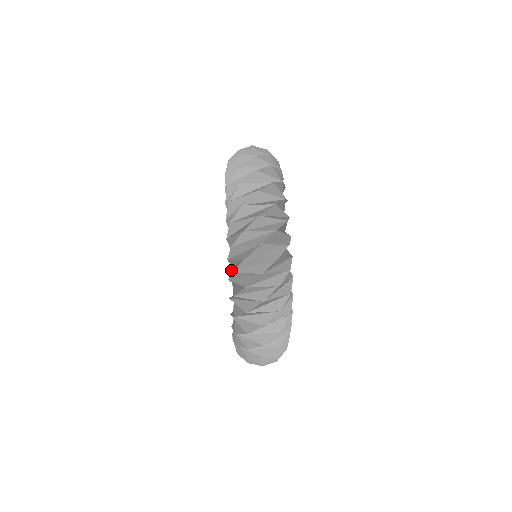
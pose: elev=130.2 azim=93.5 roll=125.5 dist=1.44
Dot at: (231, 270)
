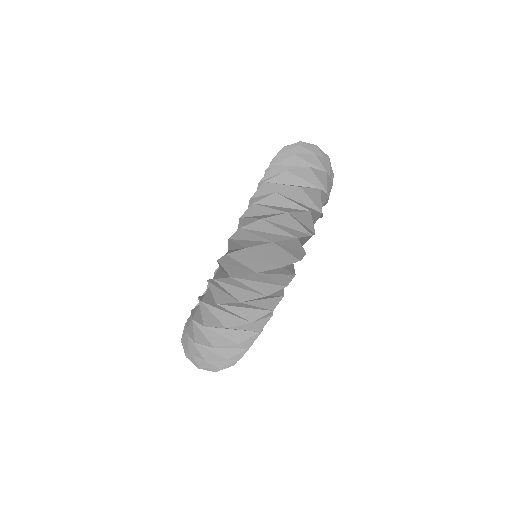
Dot at: occluded
